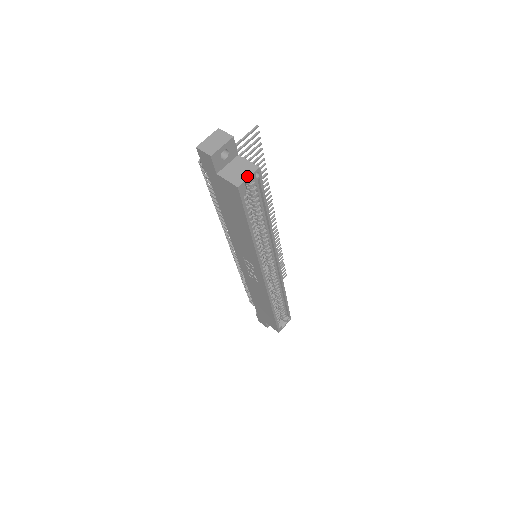
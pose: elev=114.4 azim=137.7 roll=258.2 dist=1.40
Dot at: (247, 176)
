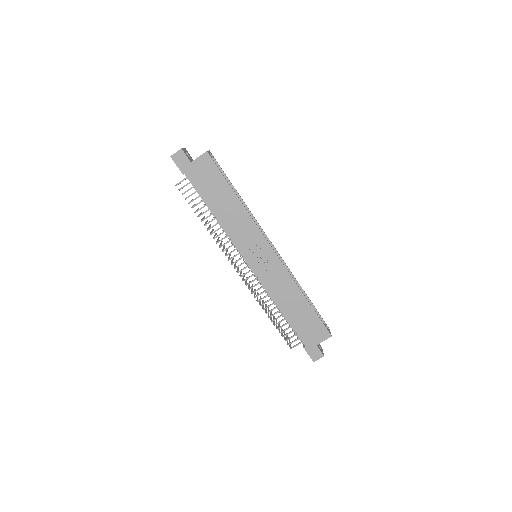
Dot at: occluded
